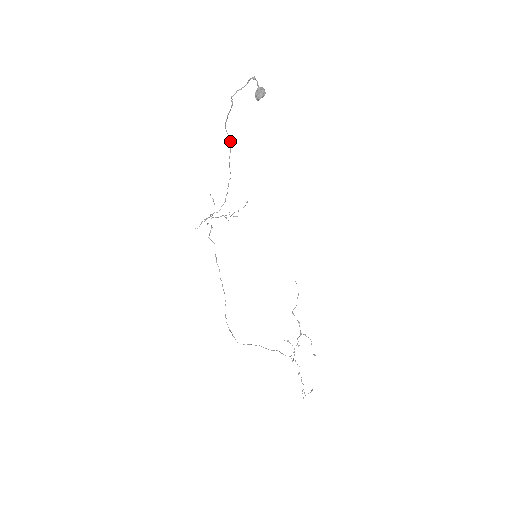
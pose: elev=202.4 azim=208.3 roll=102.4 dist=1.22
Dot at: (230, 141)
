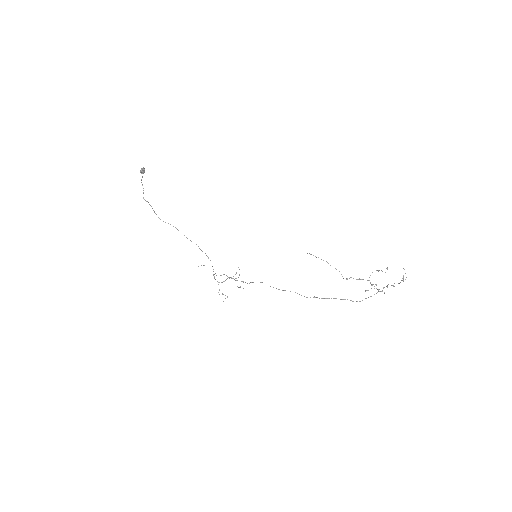
Dot at: (173, 226)
